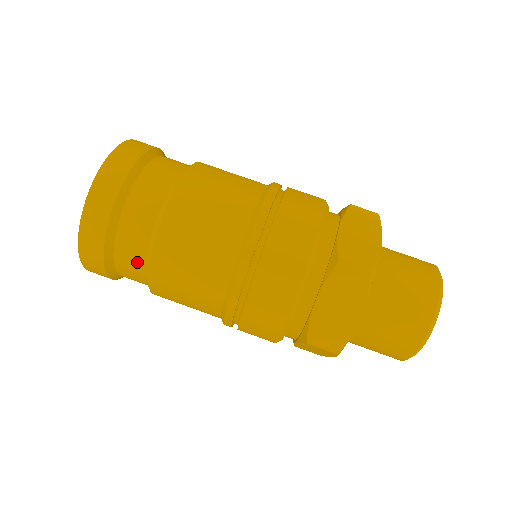
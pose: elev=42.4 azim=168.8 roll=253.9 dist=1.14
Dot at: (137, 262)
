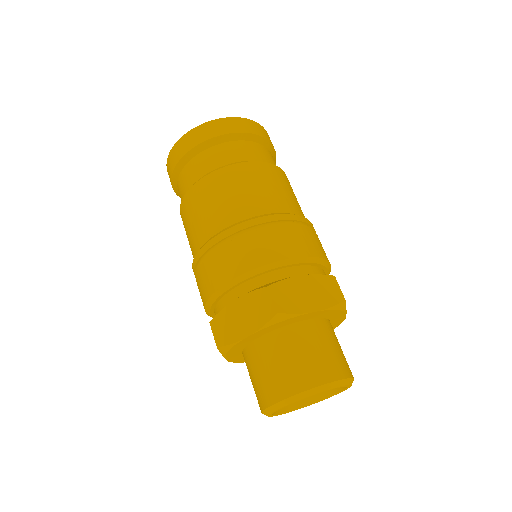
Dot at: (185, 188)
